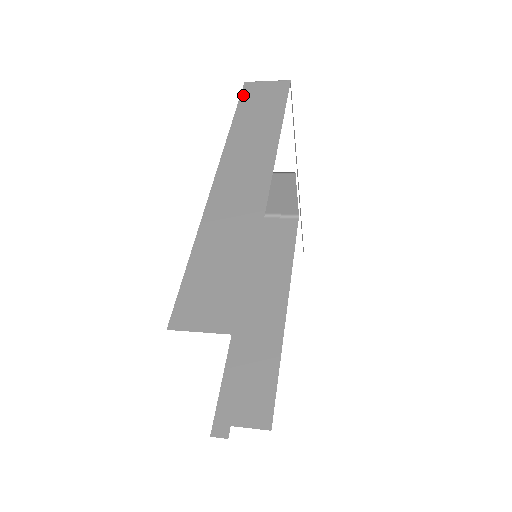
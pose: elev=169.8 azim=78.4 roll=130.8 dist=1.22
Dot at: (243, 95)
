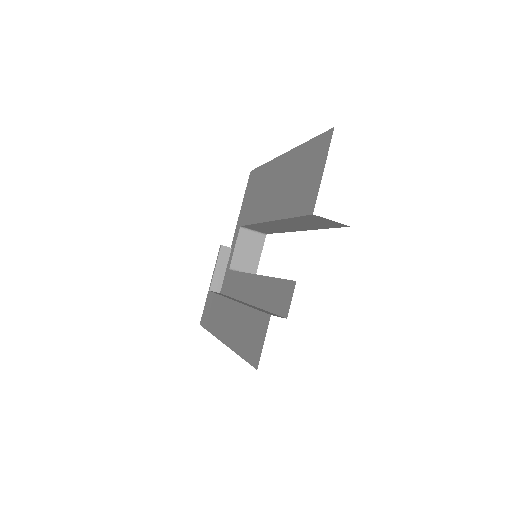
Dot at: occluded
